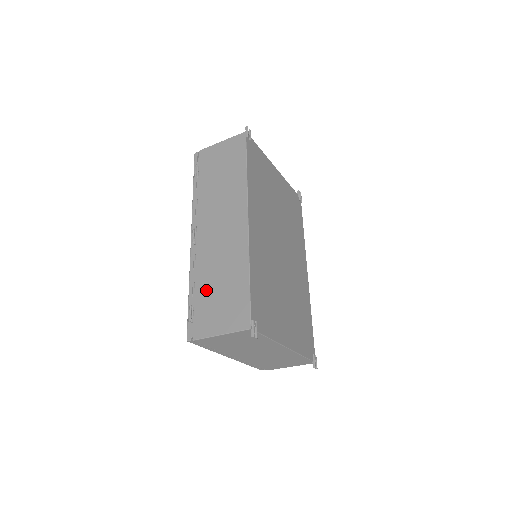
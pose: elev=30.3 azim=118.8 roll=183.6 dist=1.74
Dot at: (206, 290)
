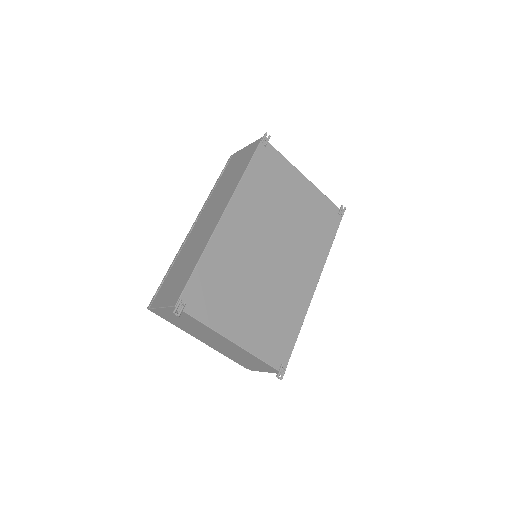
Dot at: (175, 270)
